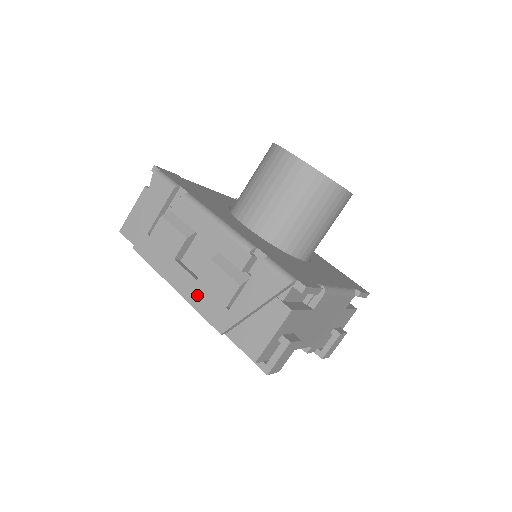
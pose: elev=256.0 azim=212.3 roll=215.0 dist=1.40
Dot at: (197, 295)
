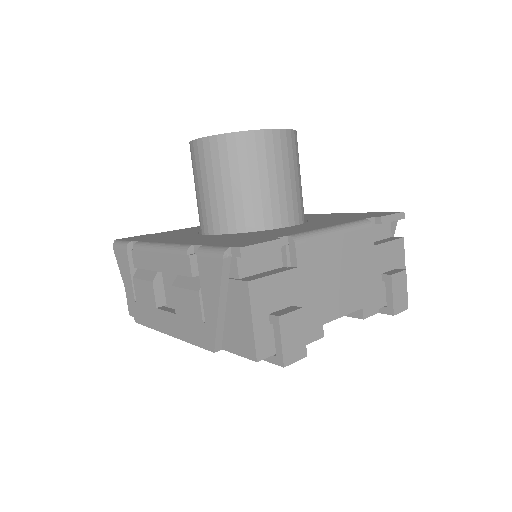
Dot at: (183, 328)
